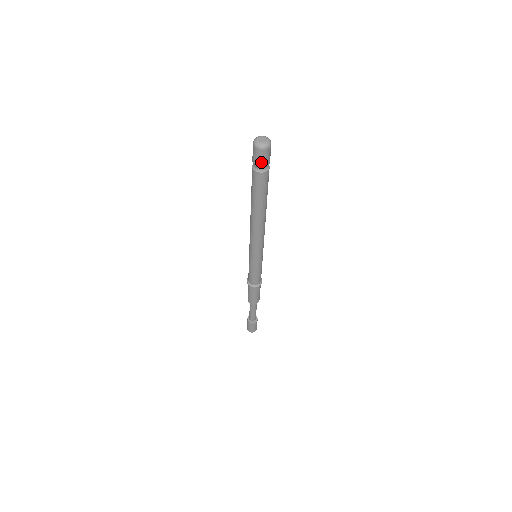
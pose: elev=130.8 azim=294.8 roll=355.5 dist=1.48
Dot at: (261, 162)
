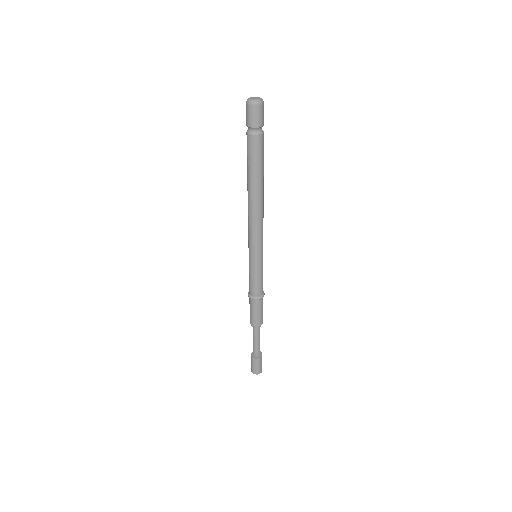
Dot at: (248, 120)
